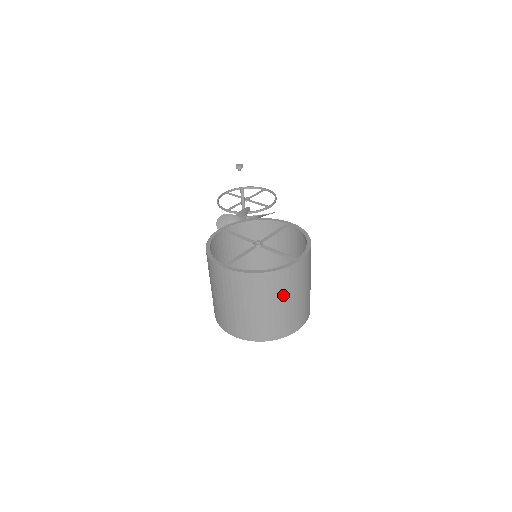
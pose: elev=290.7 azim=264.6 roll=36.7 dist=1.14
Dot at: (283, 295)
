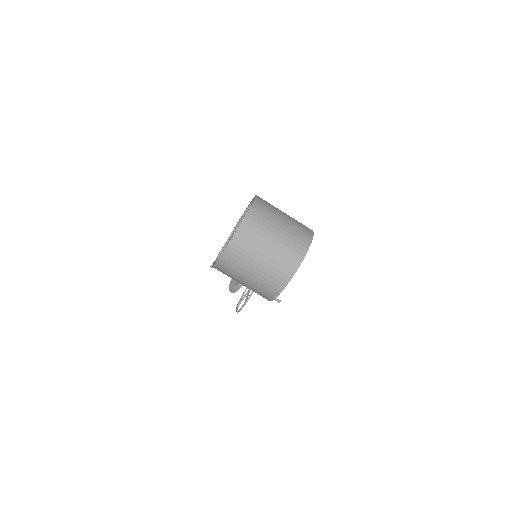
Dot at: (271, 223)
